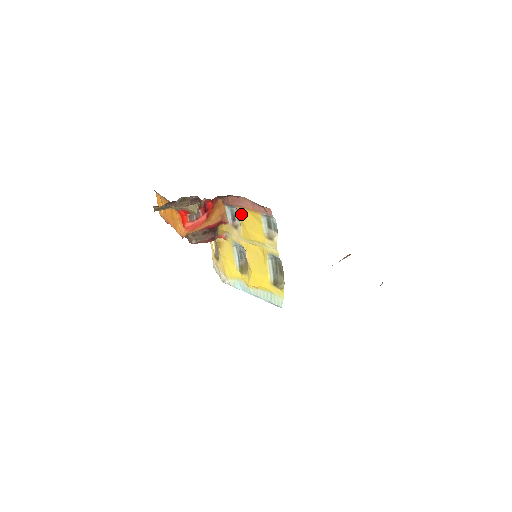
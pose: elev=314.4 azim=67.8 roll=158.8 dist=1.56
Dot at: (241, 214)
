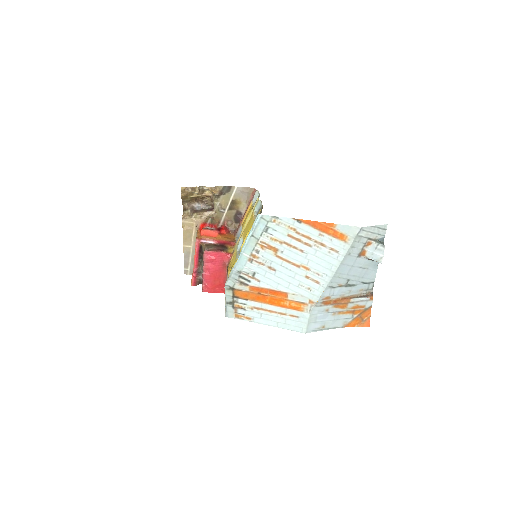
Dot at: occluded
